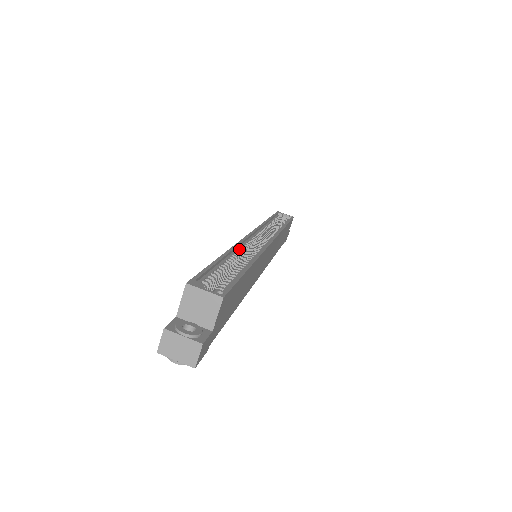
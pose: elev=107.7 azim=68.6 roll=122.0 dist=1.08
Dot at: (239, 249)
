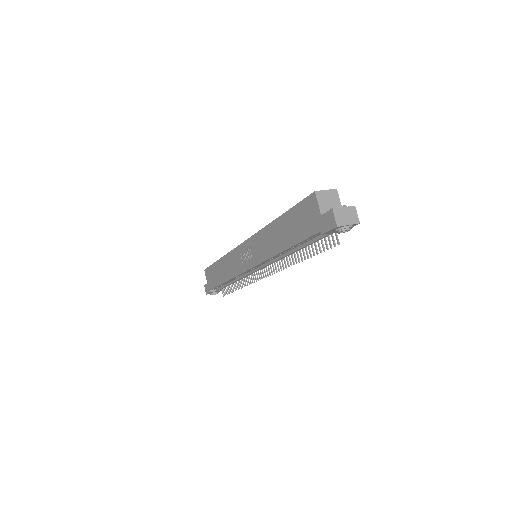
Dot at: occluded
